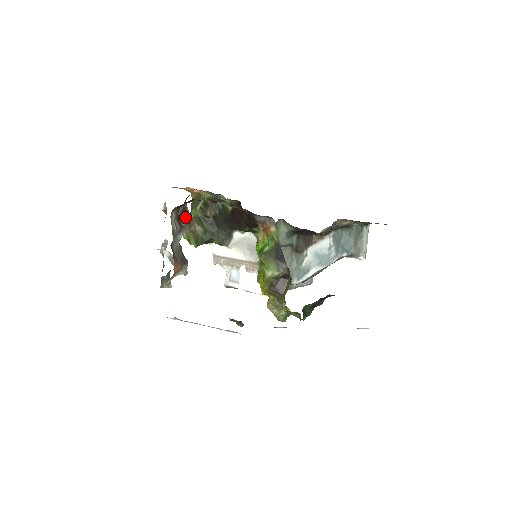
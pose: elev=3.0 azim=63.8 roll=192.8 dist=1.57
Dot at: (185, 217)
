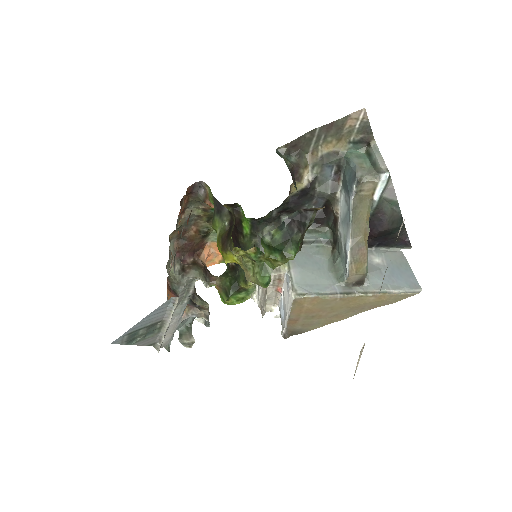
Dot at: (192, 265)
